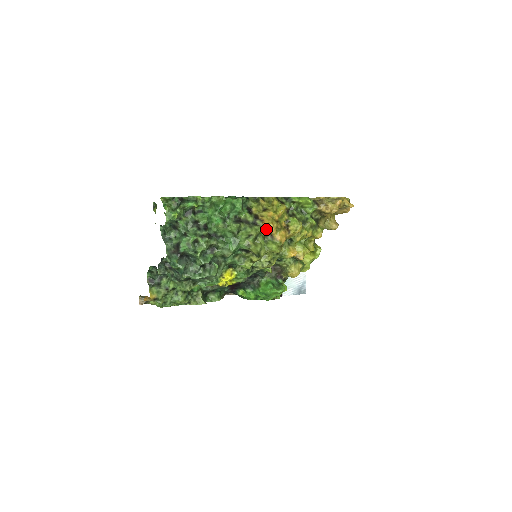
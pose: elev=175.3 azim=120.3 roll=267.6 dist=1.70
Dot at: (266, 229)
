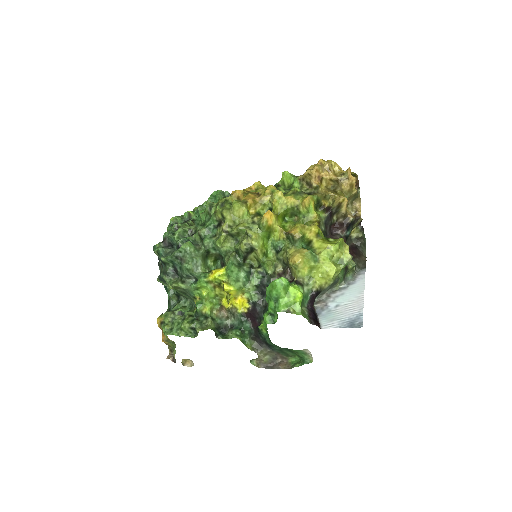
Dot at: (234, 197)
